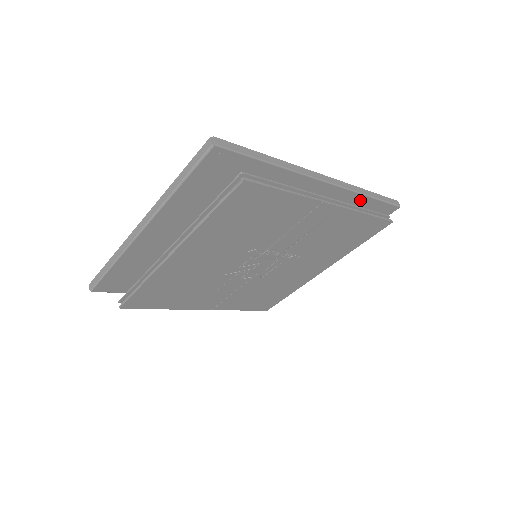
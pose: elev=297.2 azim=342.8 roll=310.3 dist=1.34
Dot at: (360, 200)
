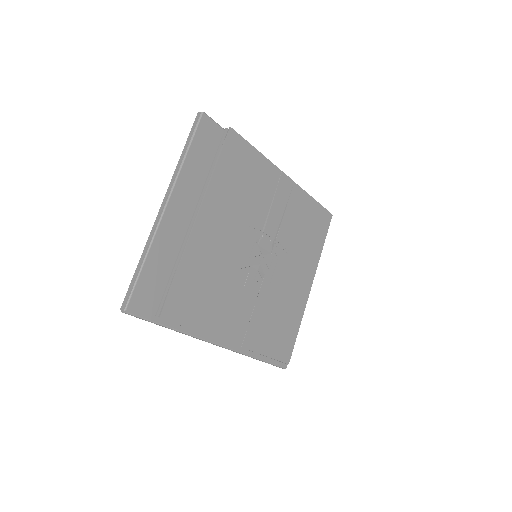
Dot at: occluded
